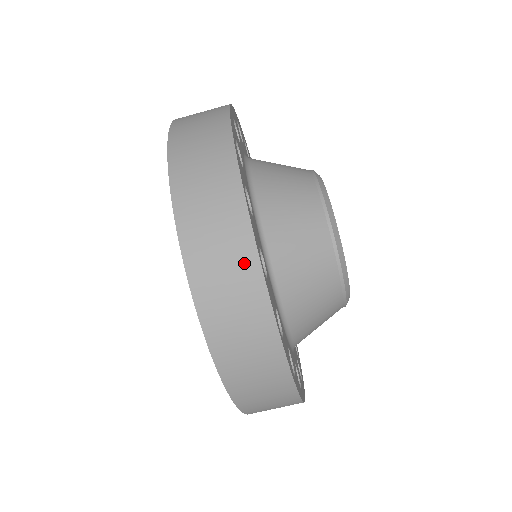
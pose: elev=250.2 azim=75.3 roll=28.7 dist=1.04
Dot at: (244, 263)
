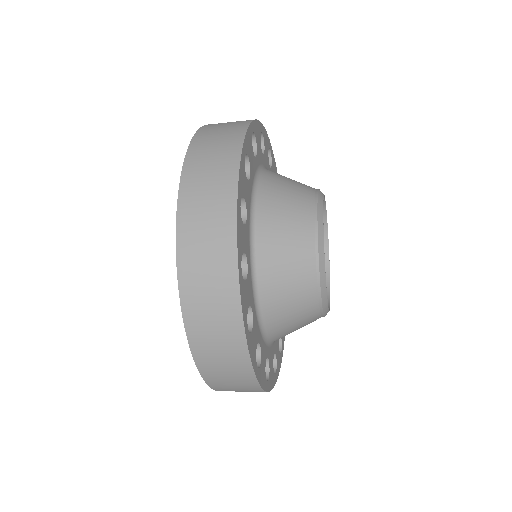
Dot at: (243, 375)
